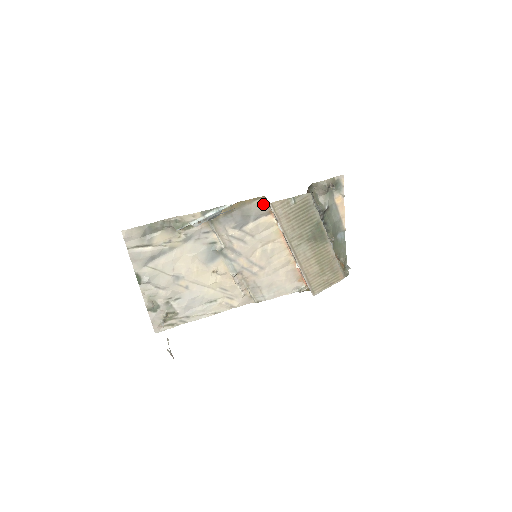
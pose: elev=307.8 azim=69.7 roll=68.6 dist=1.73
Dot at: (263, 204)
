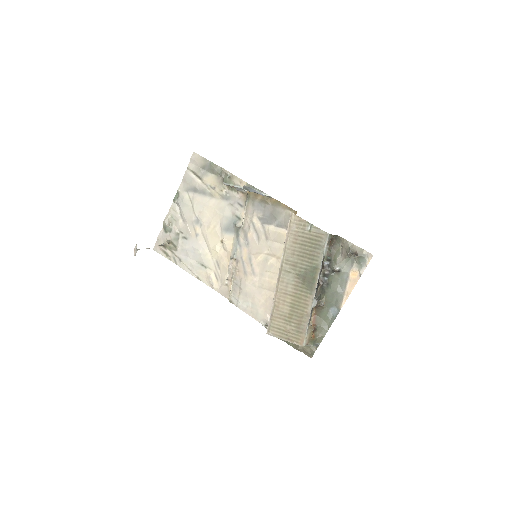
Dot at: occluded
